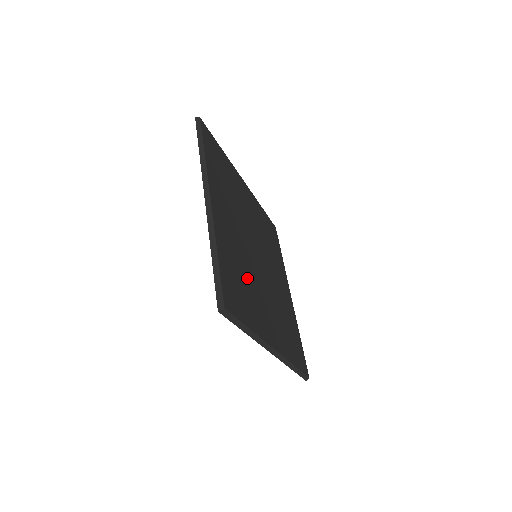
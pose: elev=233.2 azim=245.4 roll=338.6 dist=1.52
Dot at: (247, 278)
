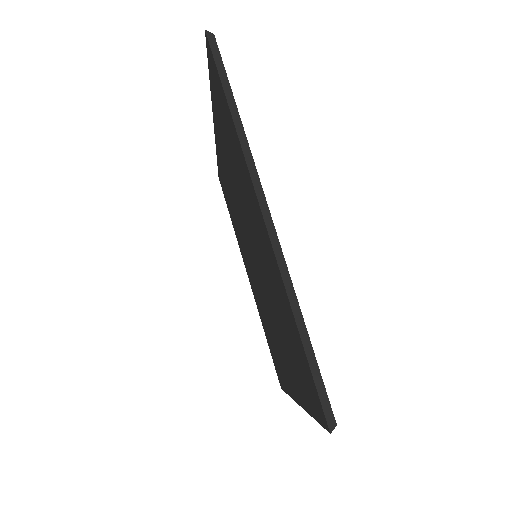
Dot at: occluded
